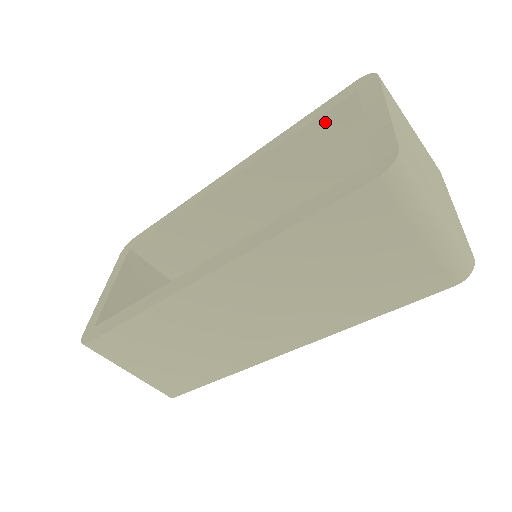
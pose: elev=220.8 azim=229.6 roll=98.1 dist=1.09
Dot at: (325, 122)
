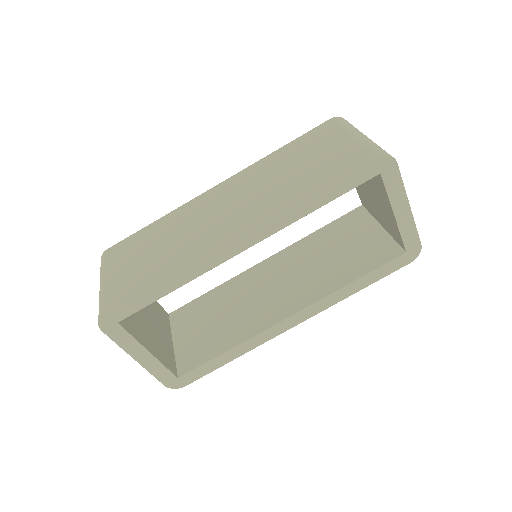
Dot at: (340, 222)
